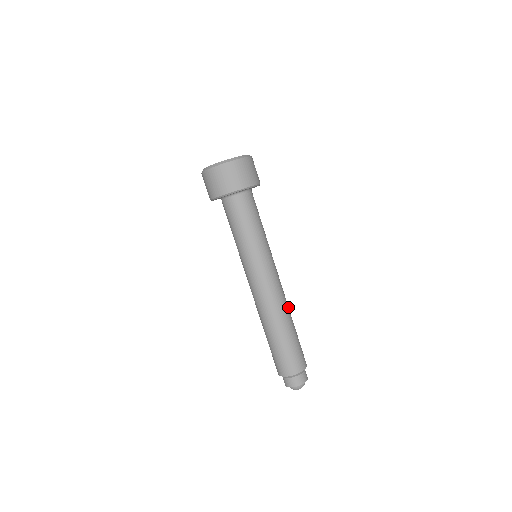
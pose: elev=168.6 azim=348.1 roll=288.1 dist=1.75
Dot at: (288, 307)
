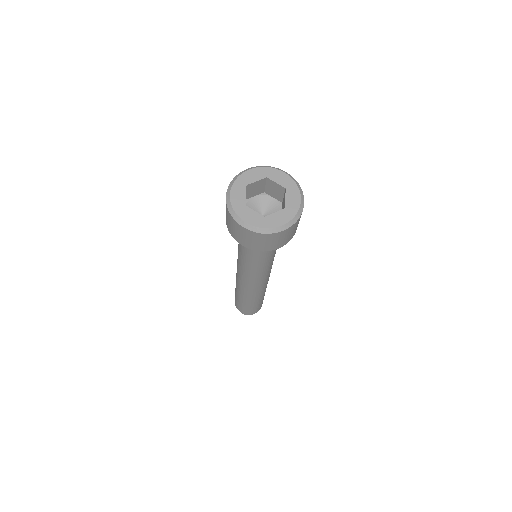
Dot at: occluded
